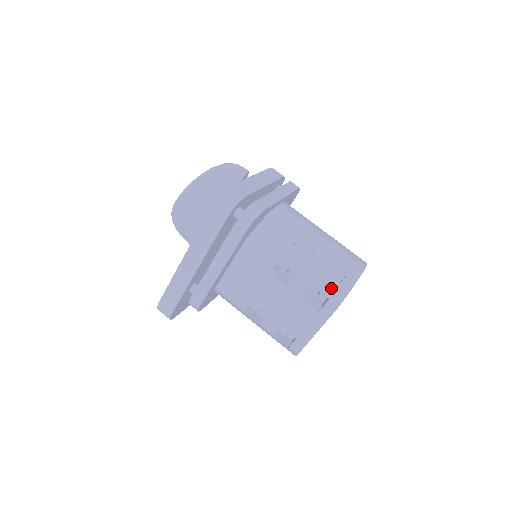
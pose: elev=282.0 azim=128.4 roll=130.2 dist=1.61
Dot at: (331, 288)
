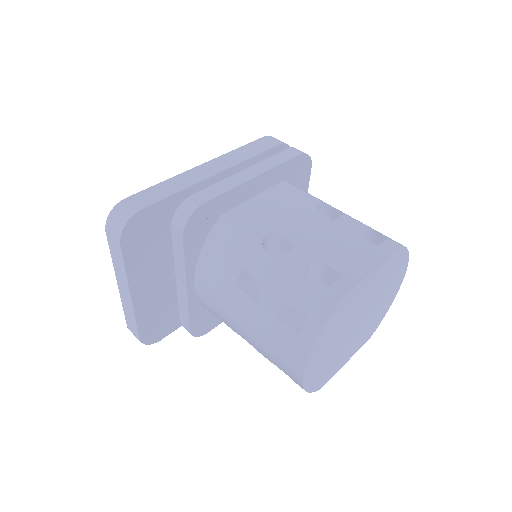
Dot at: occluded
